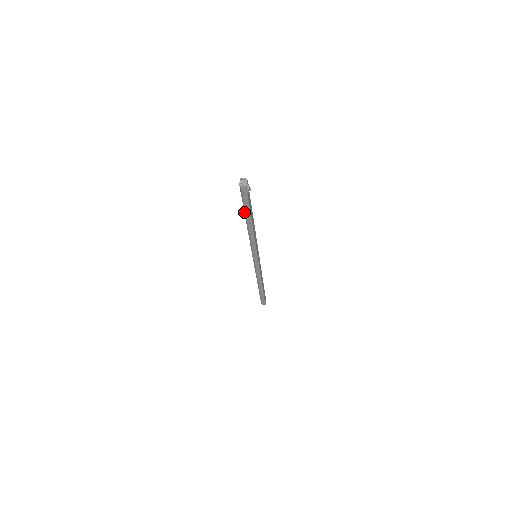
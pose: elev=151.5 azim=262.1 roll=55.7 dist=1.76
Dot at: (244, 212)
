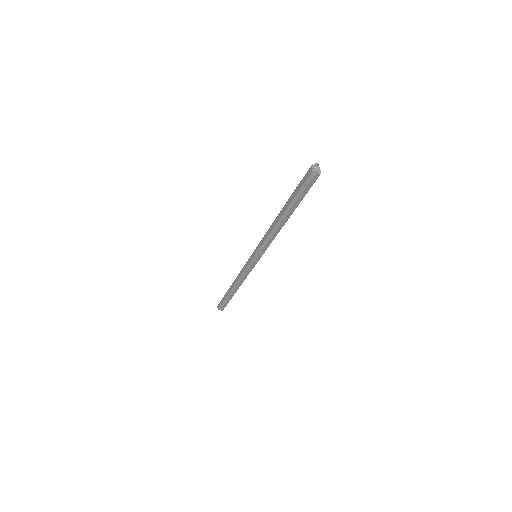
Dot at: (289, 205)
